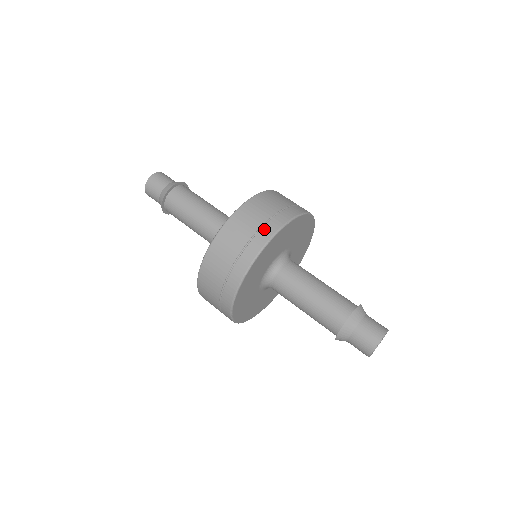
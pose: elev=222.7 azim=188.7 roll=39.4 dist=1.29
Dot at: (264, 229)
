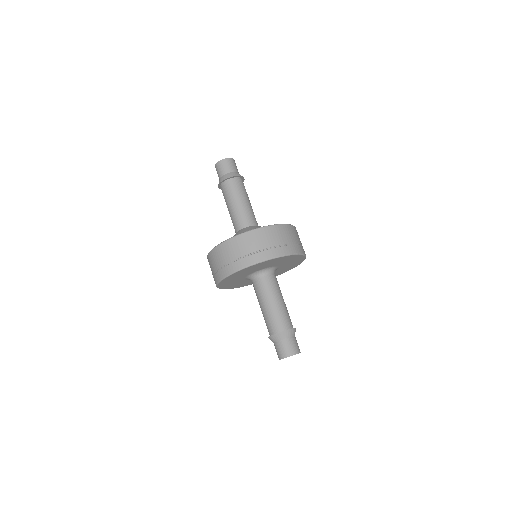
Dot at: (297, 246)
